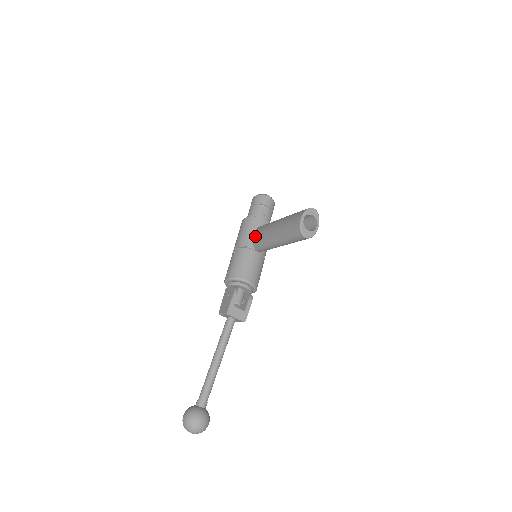
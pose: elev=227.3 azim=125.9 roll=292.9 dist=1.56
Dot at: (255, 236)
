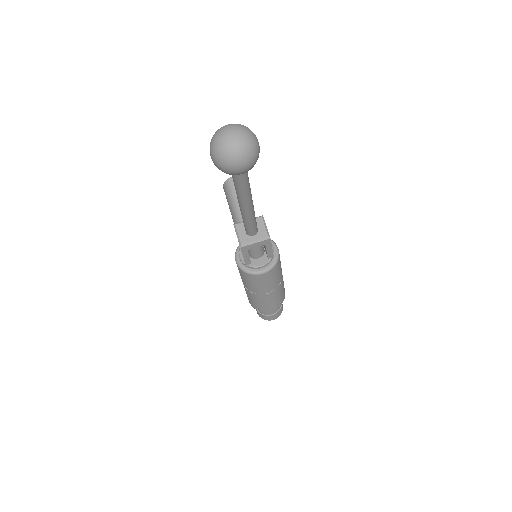
Dot at: occluded
